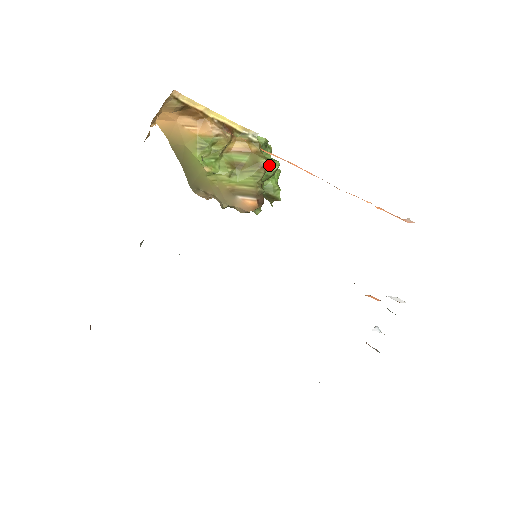
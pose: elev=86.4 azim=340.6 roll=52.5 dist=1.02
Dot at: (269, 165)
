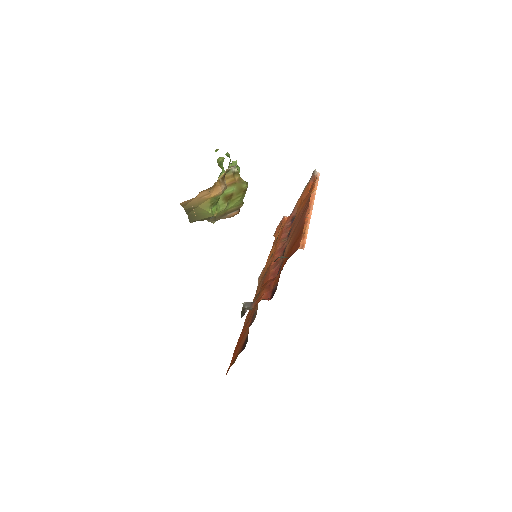
Dot at: (247, 185)
